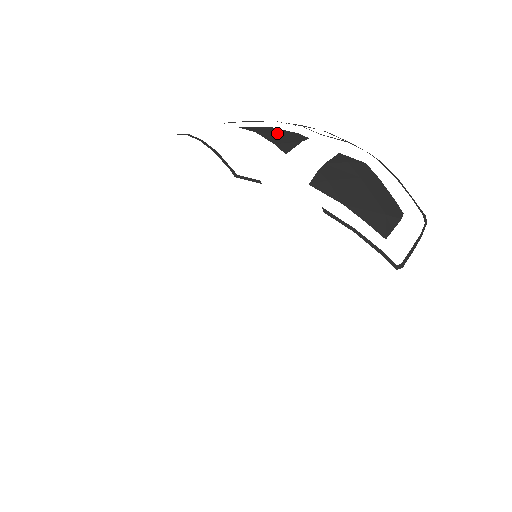
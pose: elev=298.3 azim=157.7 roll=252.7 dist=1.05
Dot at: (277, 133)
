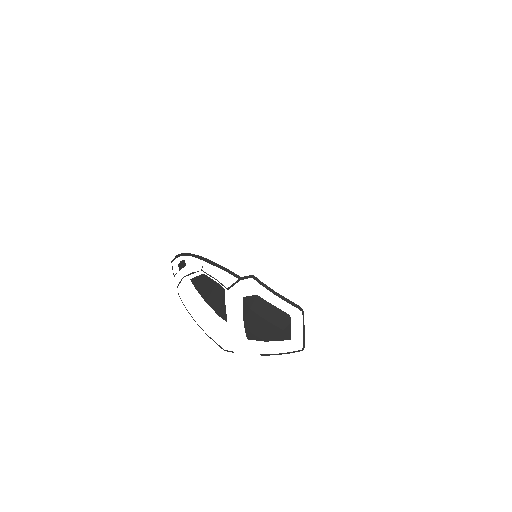
Dot at: (211, 294)
